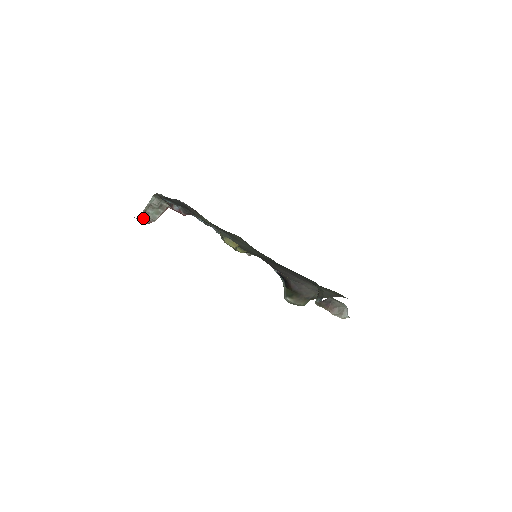
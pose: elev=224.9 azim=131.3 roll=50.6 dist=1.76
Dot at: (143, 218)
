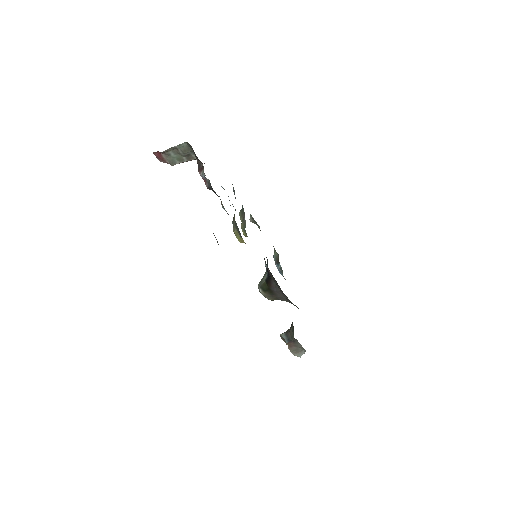
Dot at: (160, 155)
